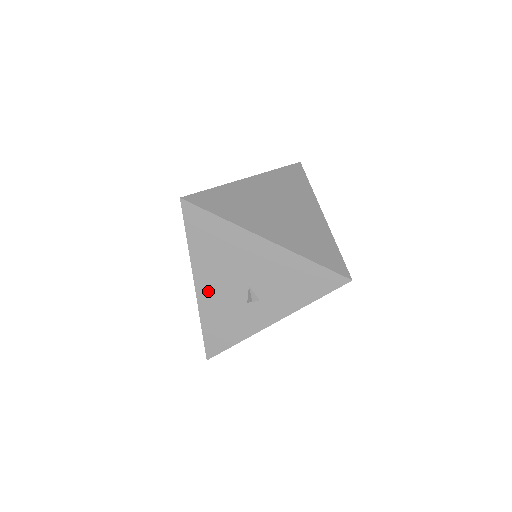
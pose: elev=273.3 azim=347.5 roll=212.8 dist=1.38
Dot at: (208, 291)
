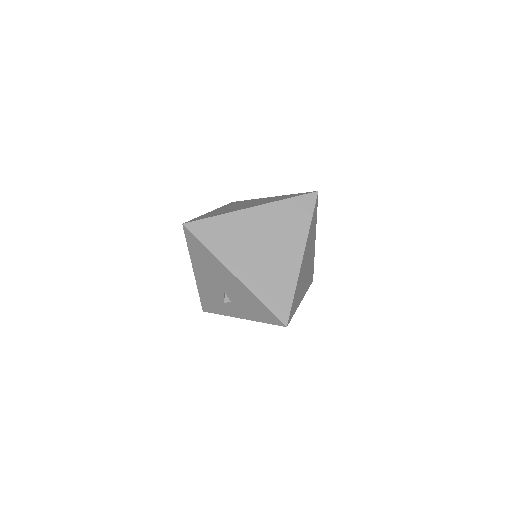
Dot at: (201, 280)
